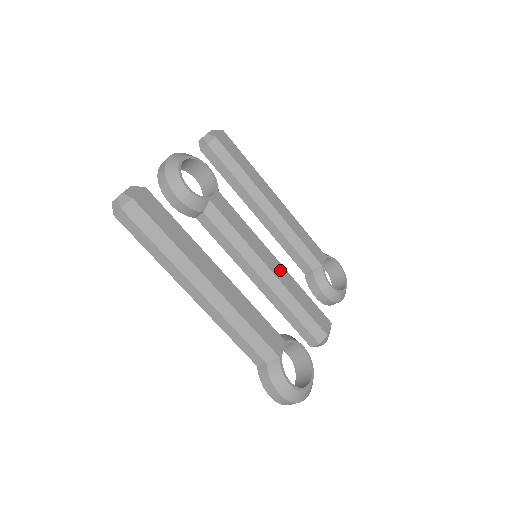
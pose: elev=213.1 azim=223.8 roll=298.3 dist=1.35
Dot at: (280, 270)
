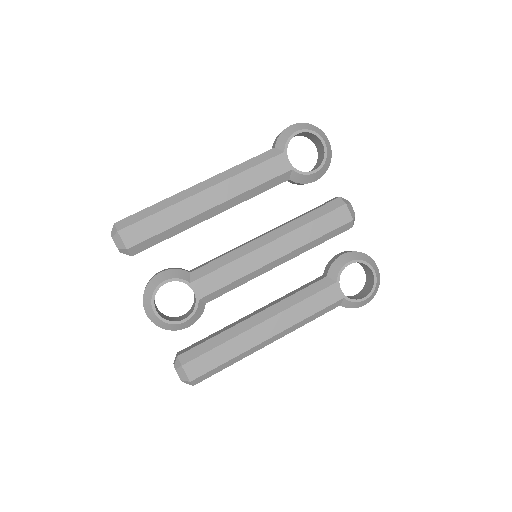
Dot at: (280, 246)
